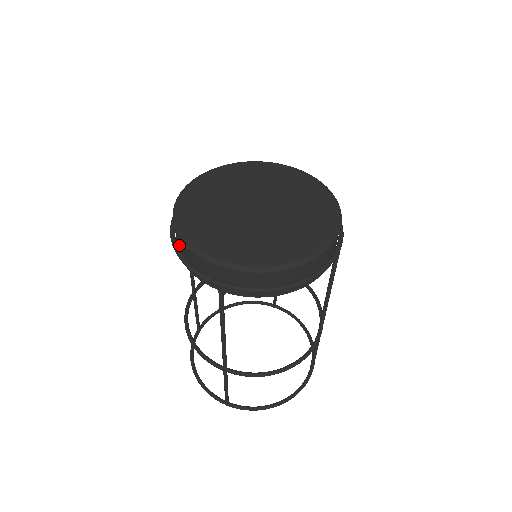
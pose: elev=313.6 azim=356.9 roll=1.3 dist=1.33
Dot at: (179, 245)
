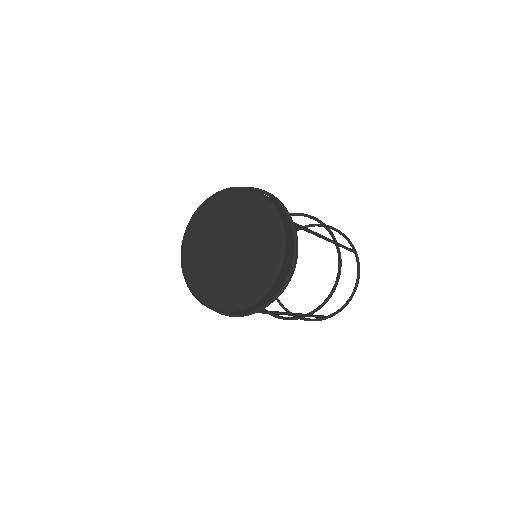
Dot at: occluded
